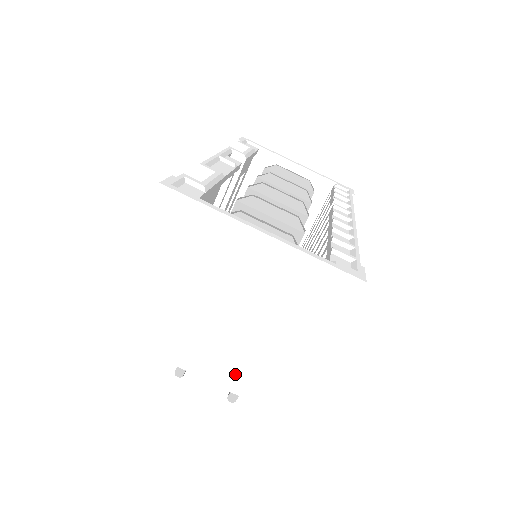
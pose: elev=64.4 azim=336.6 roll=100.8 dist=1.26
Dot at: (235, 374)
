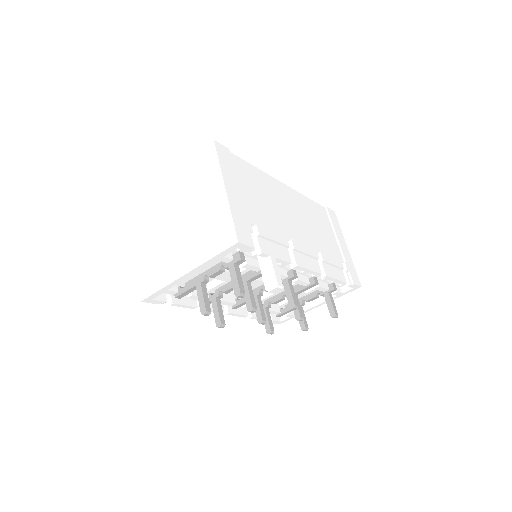
Dot at: (201, 249)
